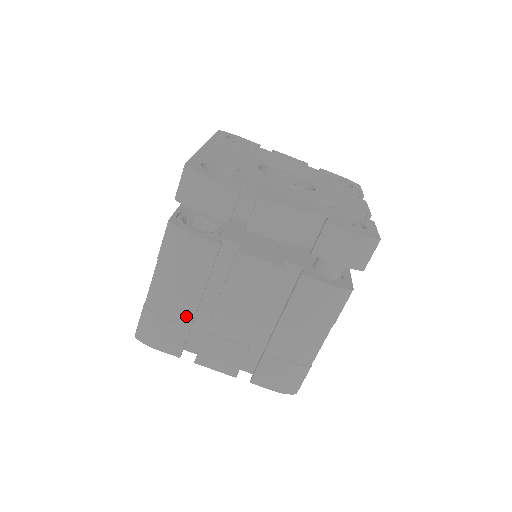
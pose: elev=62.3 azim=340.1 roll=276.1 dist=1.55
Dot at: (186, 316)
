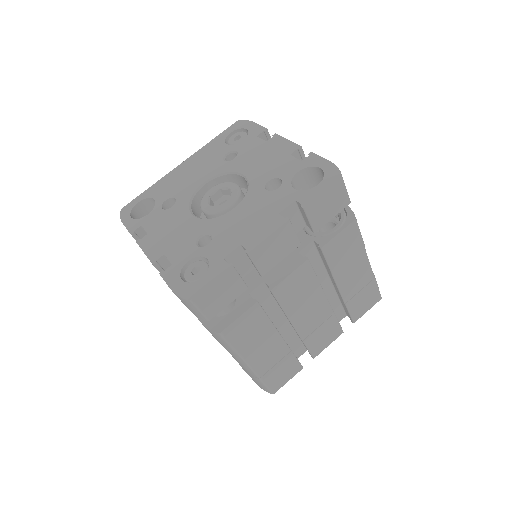
Dot at: occluded
